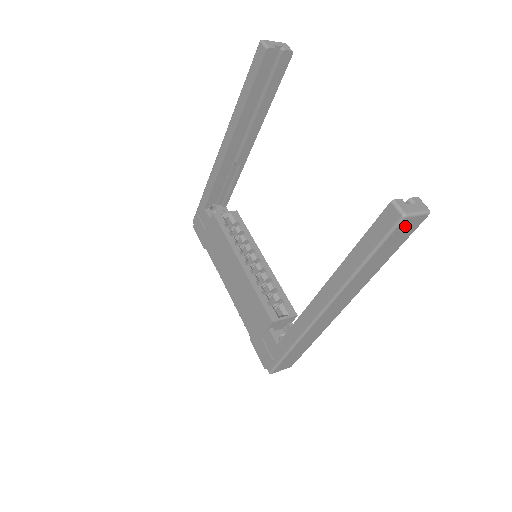
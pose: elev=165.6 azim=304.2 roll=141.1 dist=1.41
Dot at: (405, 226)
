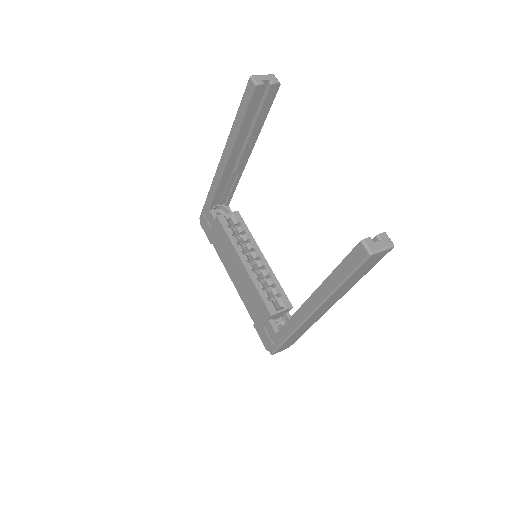
Dot at: (373, 259)
